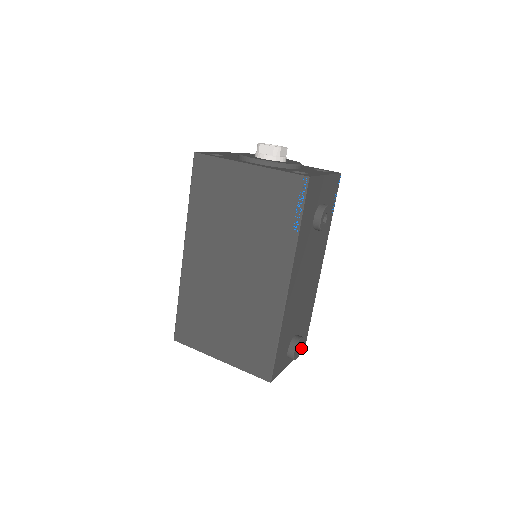
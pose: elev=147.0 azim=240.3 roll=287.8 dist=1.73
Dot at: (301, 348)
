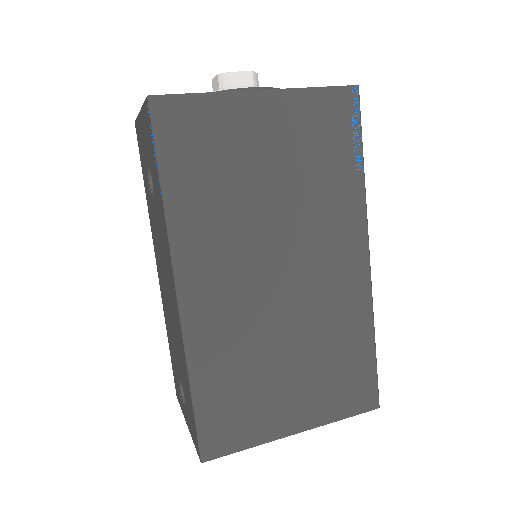
Dot at: occluded
